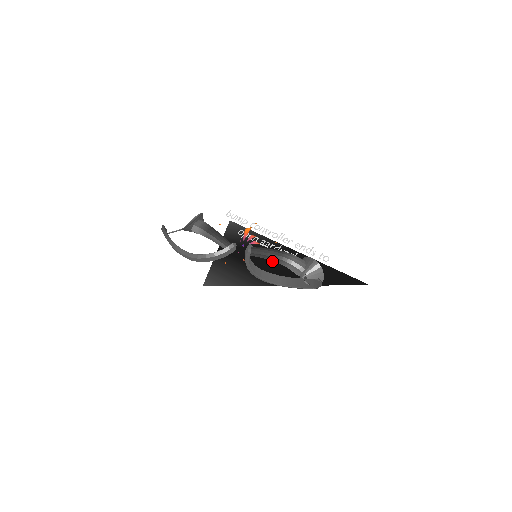
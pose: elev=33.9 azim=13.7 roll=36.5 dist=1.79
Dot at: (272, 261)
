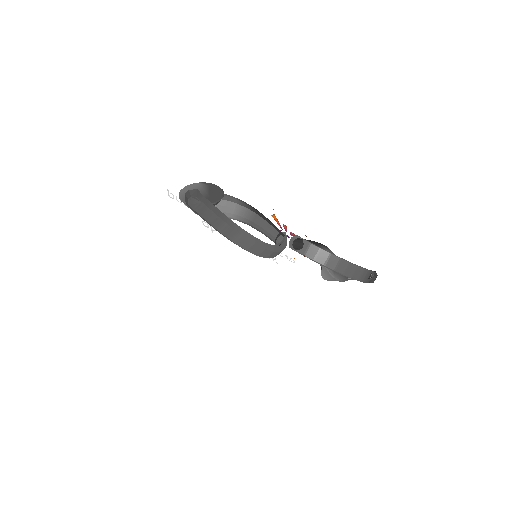
Dot at: occluded
